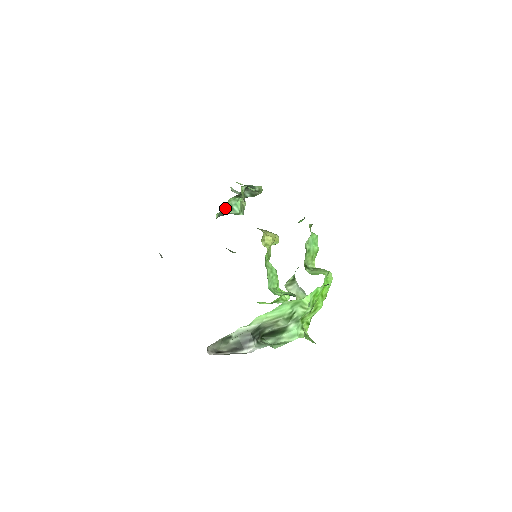
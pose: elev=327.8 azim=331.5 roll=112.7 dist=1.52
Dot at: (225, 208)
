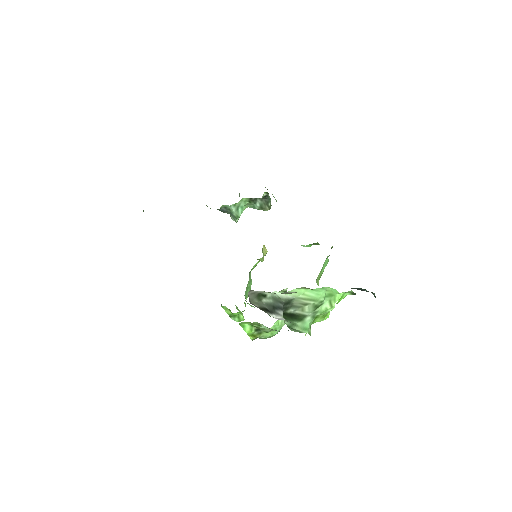
Dot at: (234, 204)
